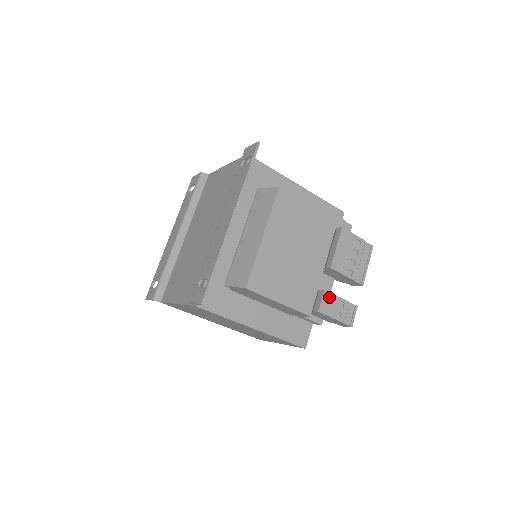
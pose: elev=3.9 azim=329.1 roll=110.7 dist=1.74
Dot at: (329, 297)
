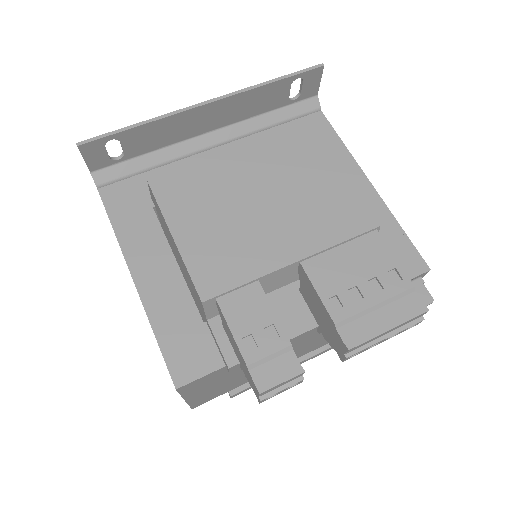
Dot at: (257, 298)
